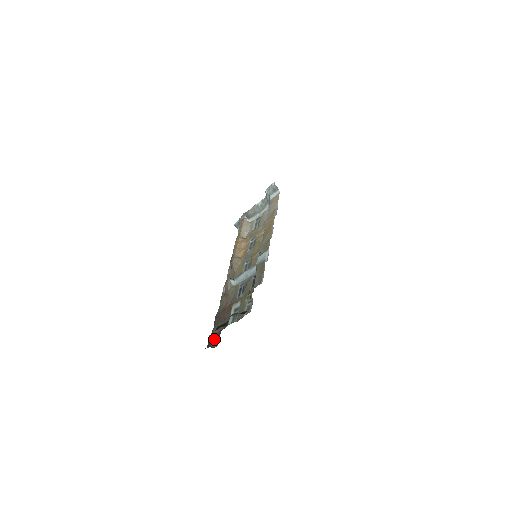
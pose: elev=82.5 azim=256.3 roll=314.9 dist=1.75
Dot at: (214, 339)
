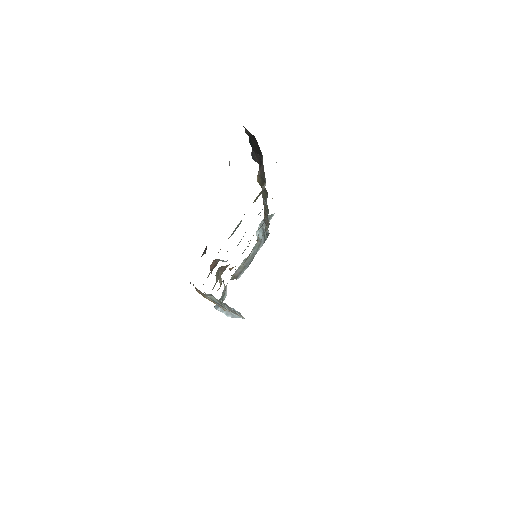
Dot at: occluded
